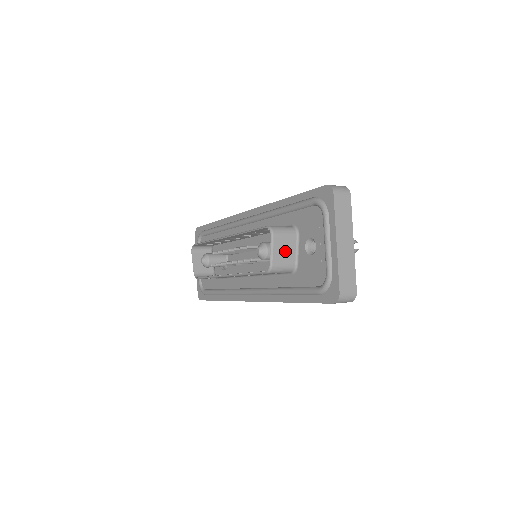
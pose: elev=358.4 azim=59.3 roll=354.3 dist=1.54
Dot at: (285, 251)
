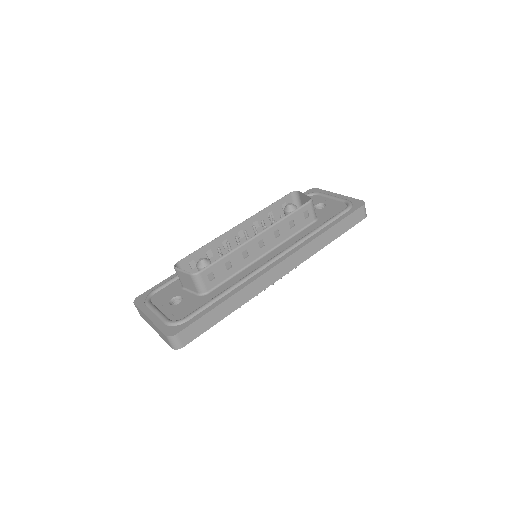
Dot at: occluded
